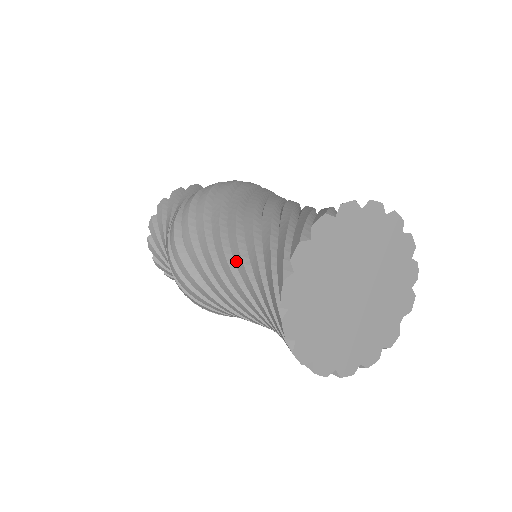
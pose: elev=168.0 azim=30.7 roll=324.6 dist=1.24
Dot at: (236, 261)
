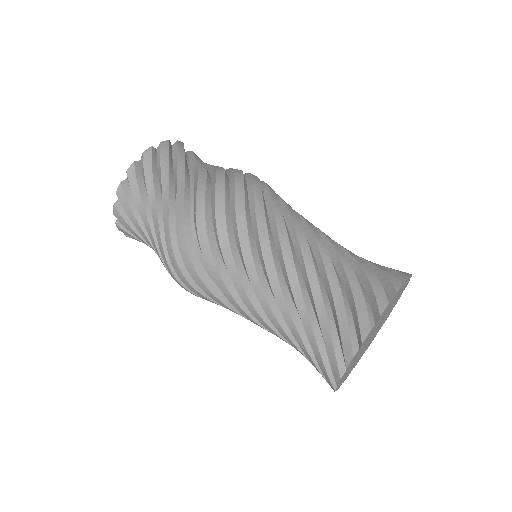
Dot at: (278, 302)
